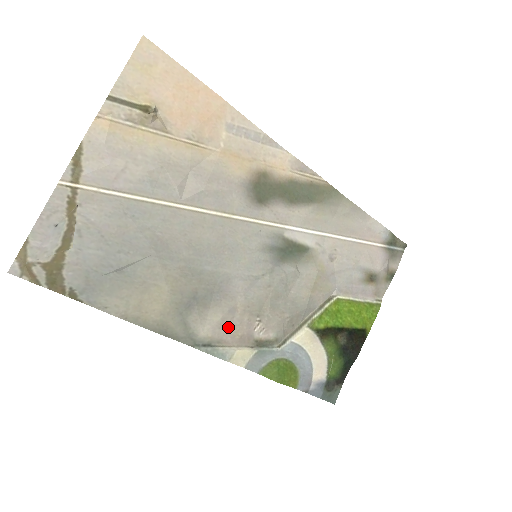
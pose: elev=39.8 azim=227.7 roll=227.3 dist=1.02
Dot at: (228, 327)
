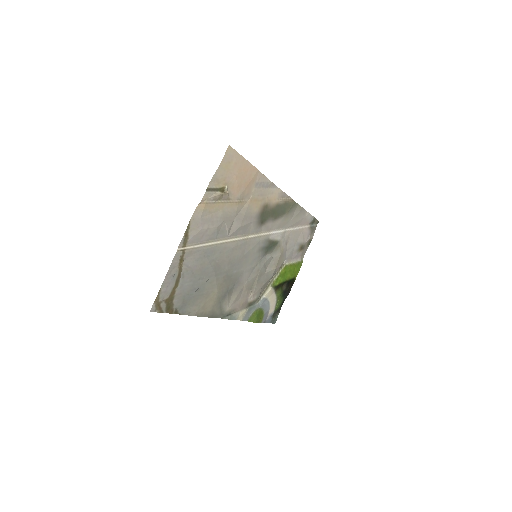
Dot at: (238, 301)
